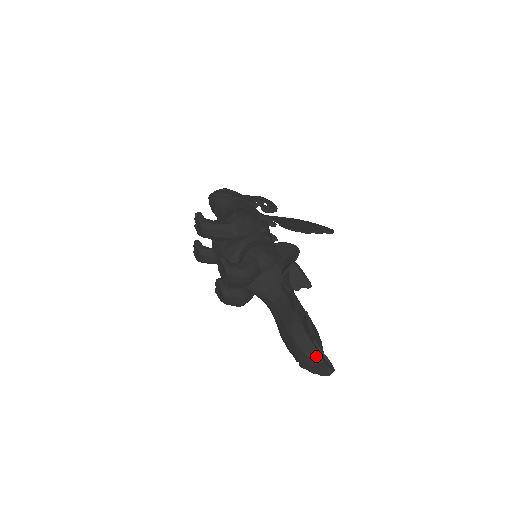
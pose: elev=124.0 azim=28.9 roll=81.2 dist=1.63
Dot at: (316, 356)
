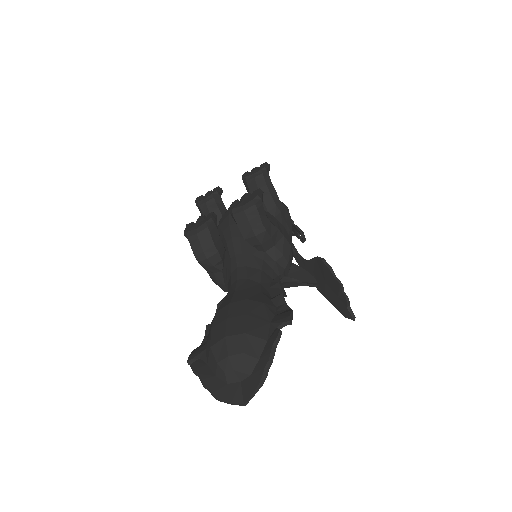
Dot at: (254, 356)
